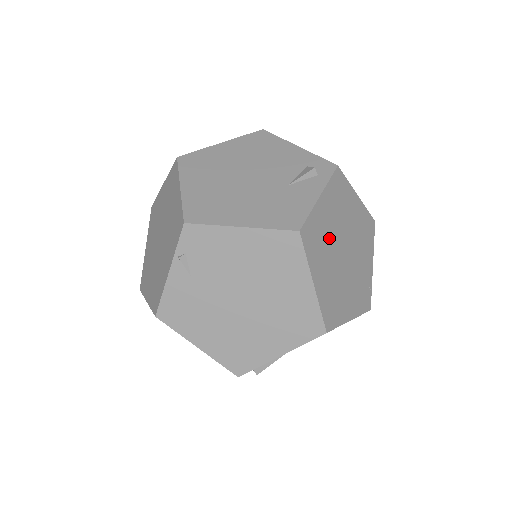
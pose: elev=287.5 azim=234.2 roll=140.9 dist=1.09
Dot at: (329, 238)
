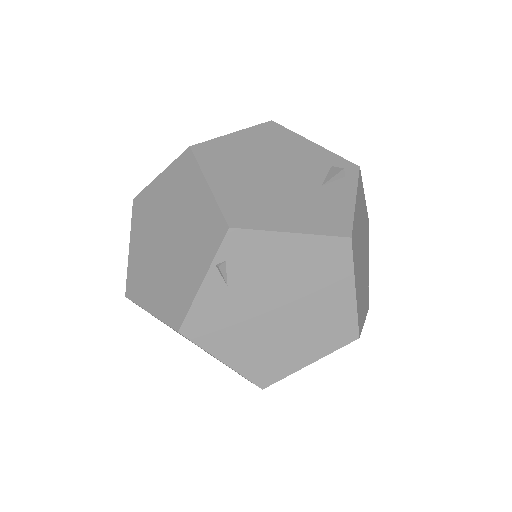
Dot at: (358, 242)
